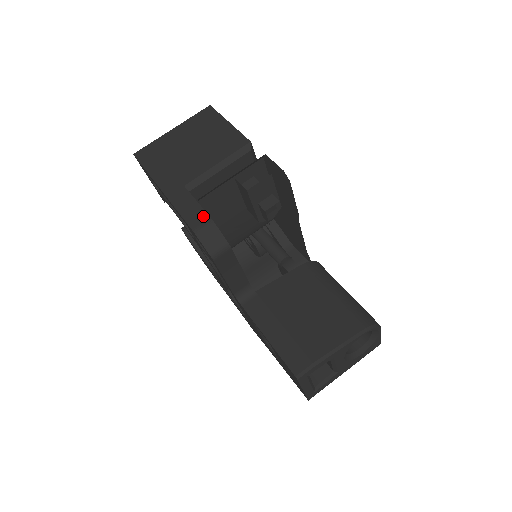
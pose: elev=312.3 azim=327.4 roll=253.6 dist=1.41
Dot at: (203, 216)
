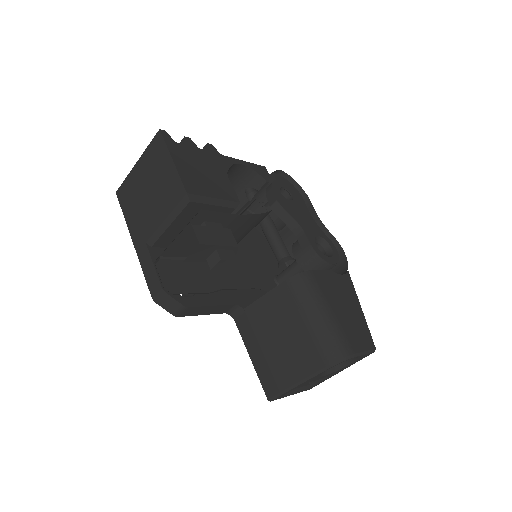
Dot at: (157, 284)
